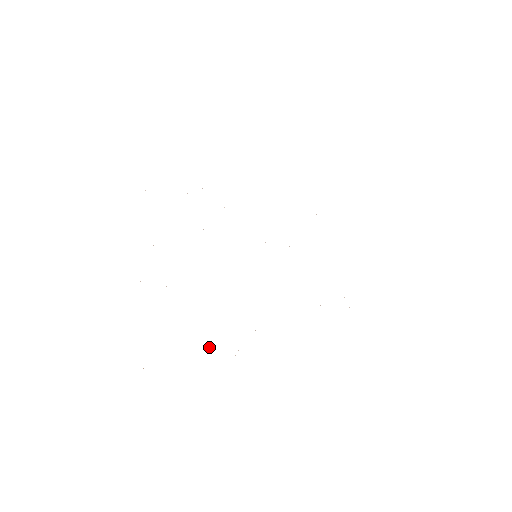
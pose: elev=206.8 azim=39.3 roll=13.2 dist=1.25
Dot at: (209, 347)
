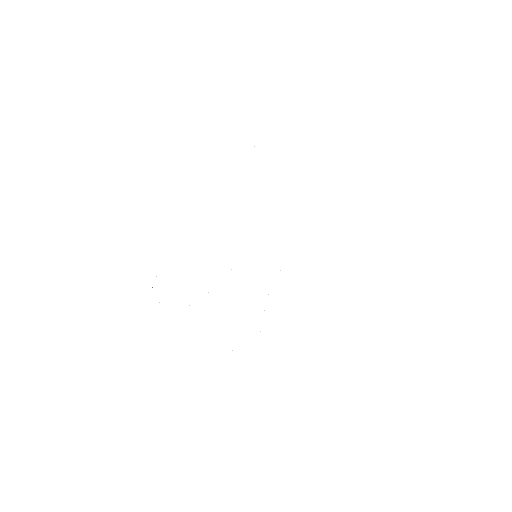
Dot at: occluded
